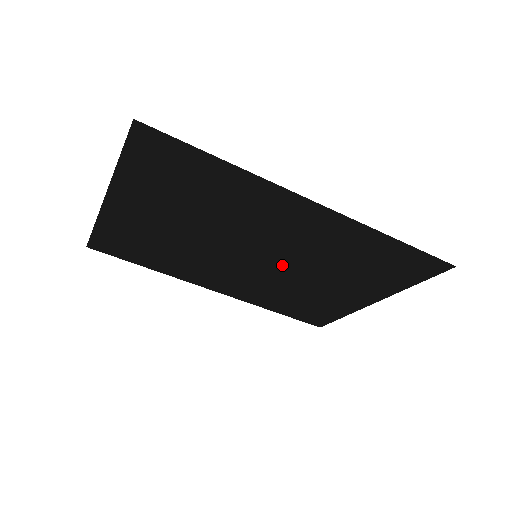
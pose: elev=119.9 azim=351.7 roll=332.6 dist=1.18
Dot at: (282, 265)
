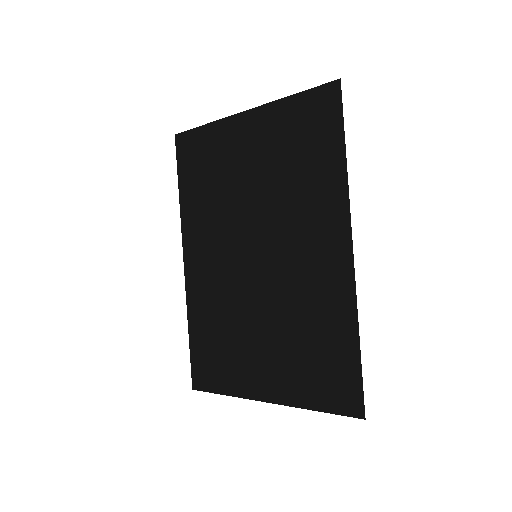
Dot at: (259, 284)
